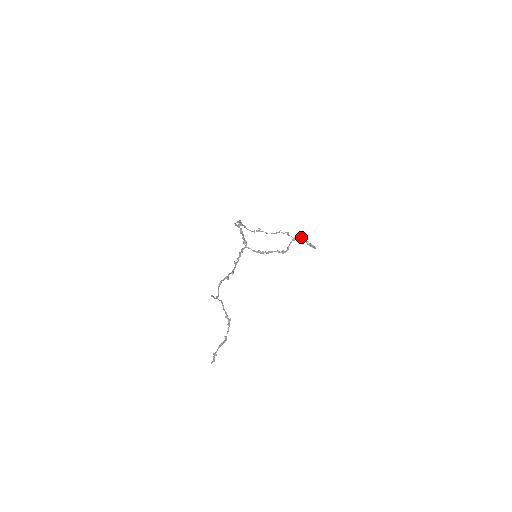
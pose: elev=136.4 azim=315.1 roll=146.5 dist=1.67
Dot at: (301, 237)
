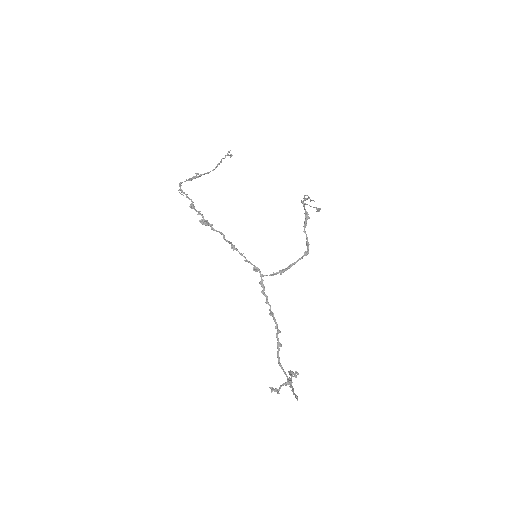
Dot at: (306, 211)
